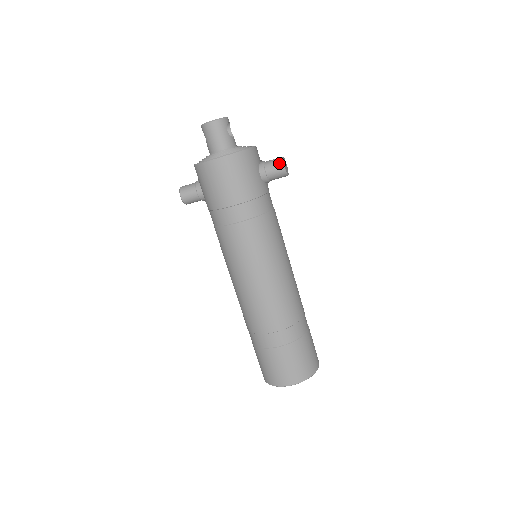
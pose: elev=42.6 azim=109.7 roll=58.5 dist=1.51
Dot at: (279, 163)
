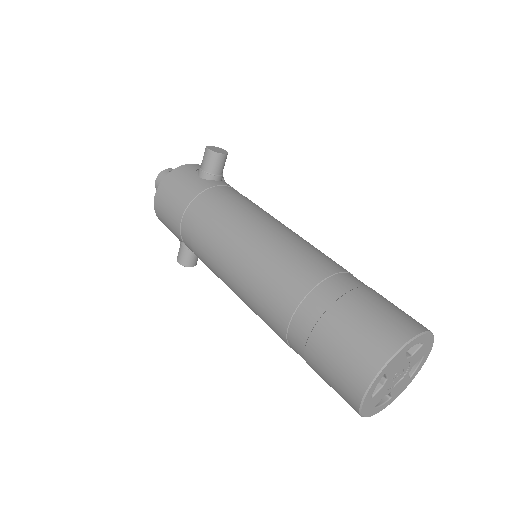
Dot at: (204, 152)
